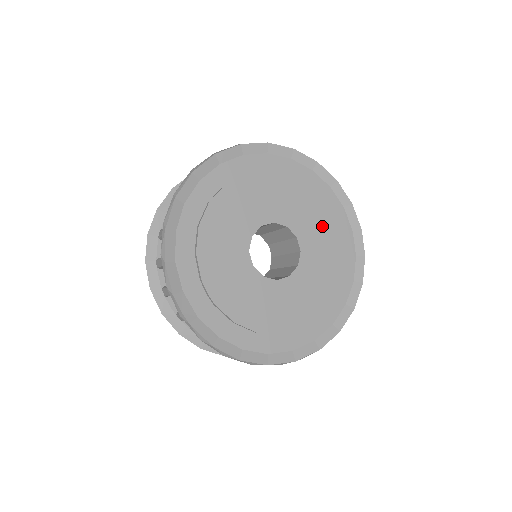
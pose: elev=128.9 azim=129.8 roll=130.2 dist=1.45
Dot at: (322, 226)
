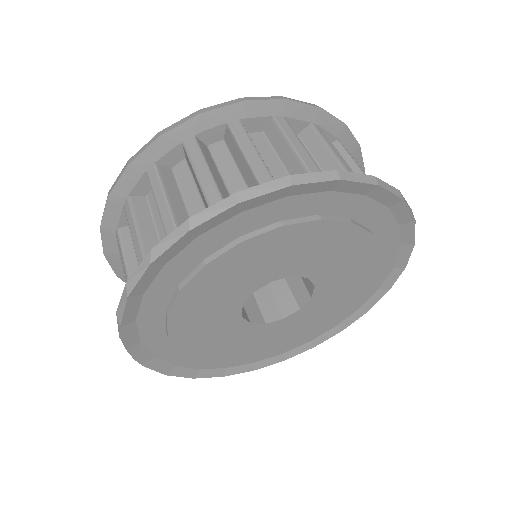
Dot at: (356, 272)
